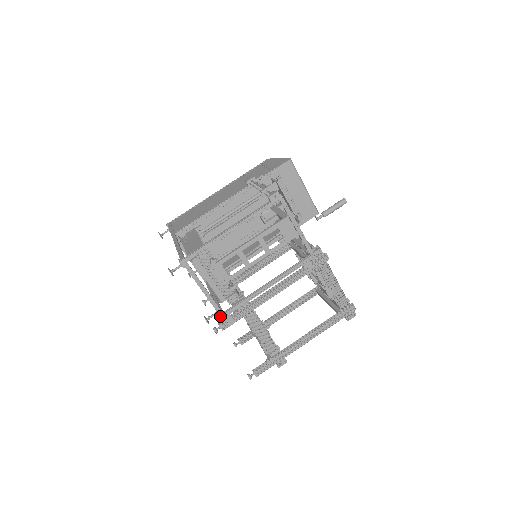
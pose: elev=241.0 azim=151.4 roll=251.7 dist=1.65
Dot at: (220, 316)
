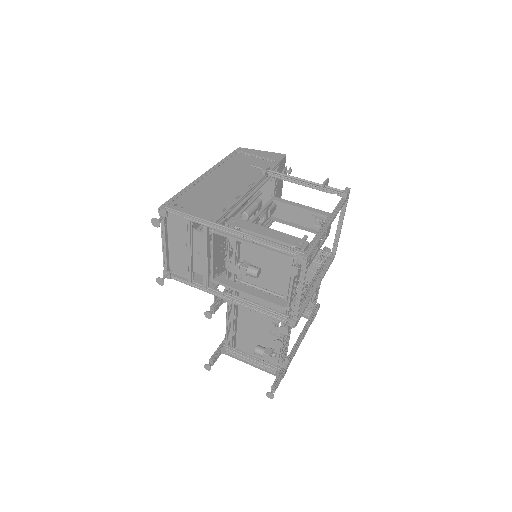
Dot at: (296, 324)
